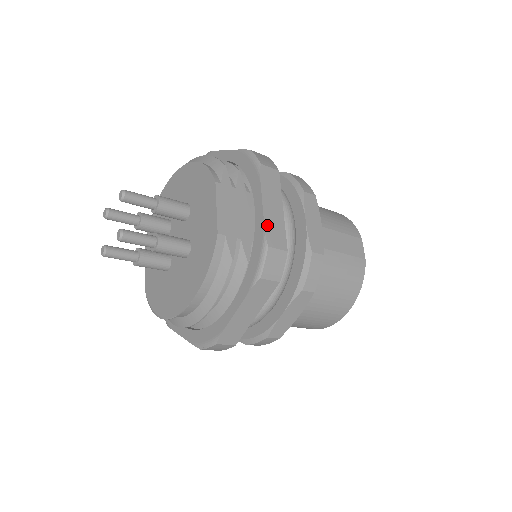
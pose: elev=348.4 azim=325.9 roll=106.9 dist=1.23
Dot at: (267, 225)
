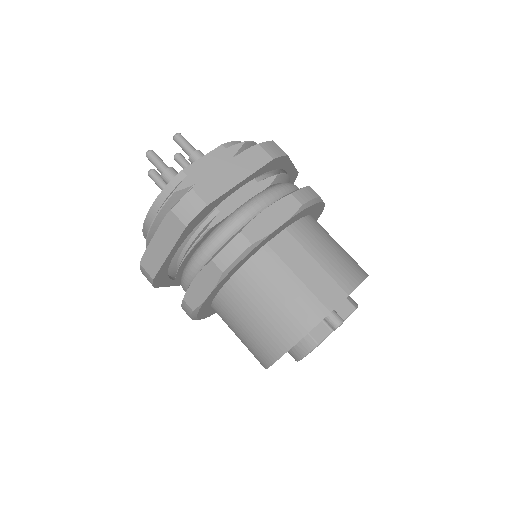
Dot at: (210, 177)
